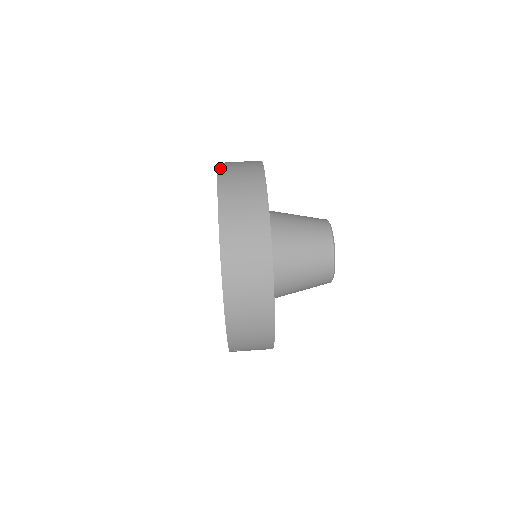
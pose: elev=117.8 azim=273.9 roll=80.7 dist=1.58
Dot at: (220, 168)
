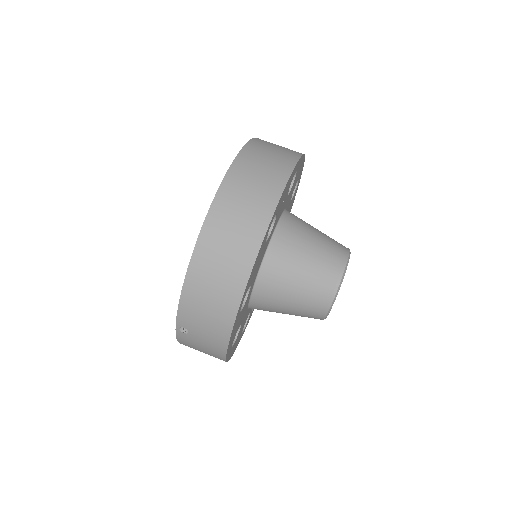
Dot at: occluded
